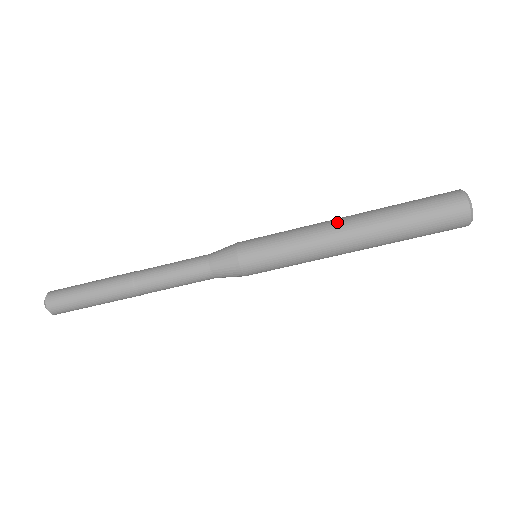
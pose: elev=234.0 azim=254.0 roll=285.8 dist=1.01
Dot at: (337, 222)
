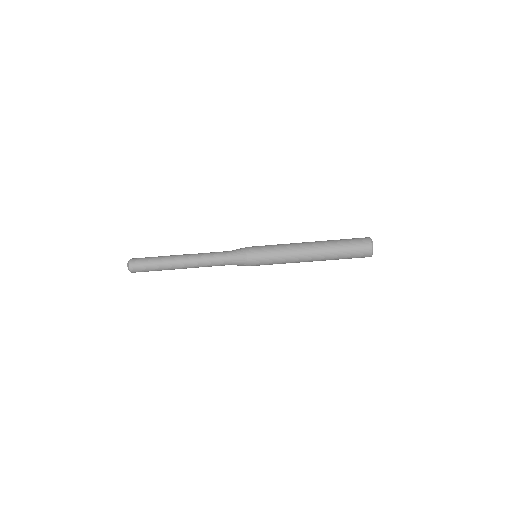
Dot at: (303, 242)
